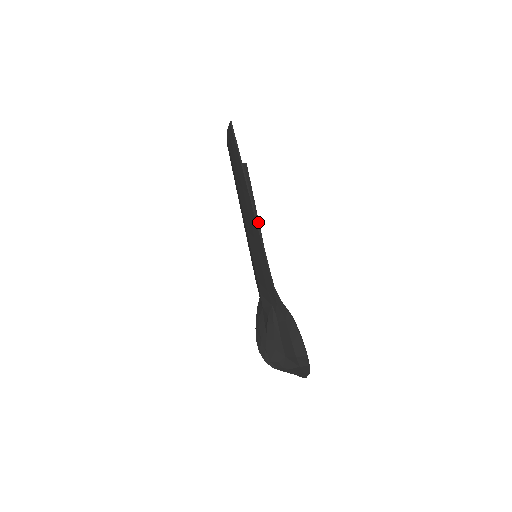
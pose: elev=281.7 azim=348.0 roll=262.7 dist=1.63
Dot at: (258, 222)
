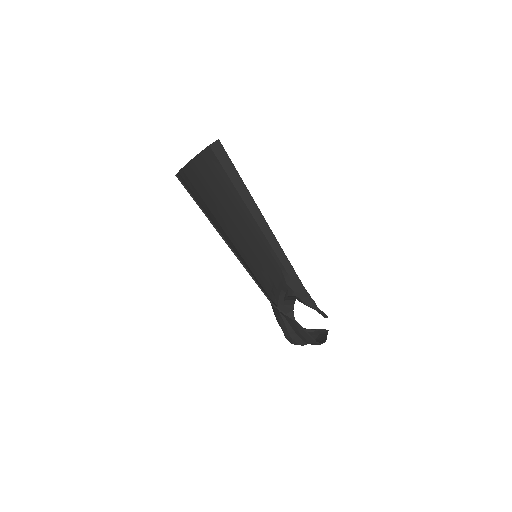
Dot at: (252, 199)
